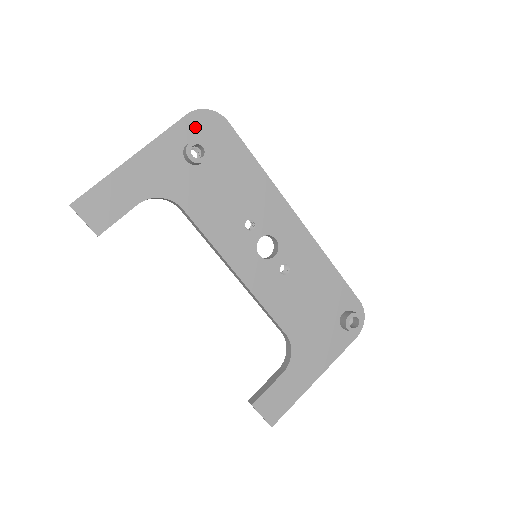
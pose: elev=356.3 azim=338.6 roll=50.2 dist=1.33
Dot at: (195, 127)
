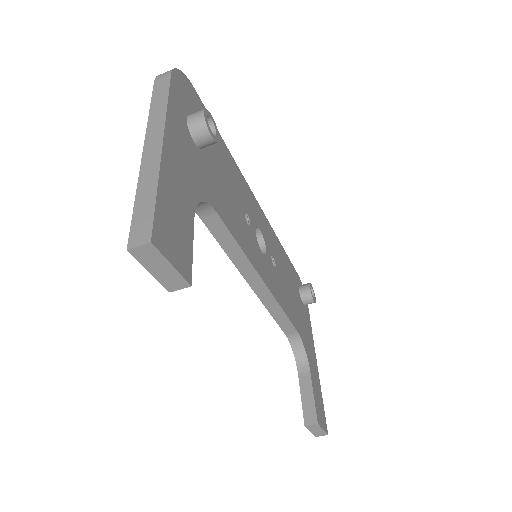
Dot at: (182, 94)
